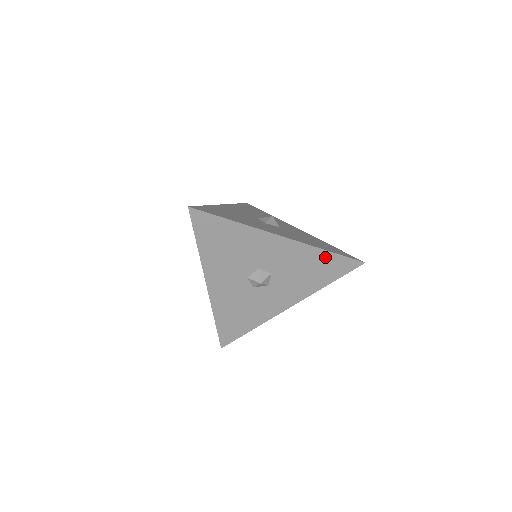
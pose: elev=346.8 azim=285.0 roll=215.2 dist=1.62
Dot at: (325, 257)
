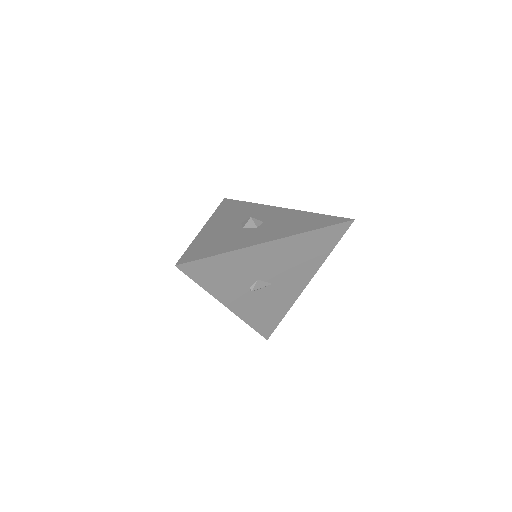
Dot at: (315, 216)
